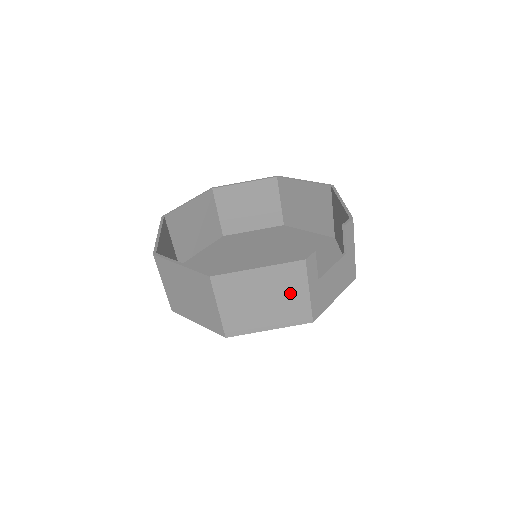
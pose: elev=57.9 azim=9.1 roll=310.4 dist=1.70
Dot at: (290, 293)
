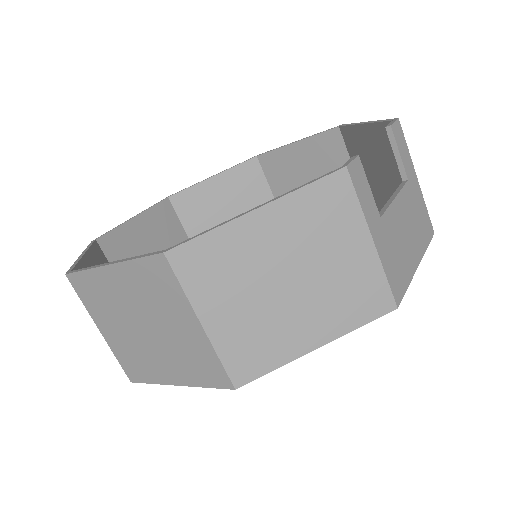
Dot at: (336, 252)
